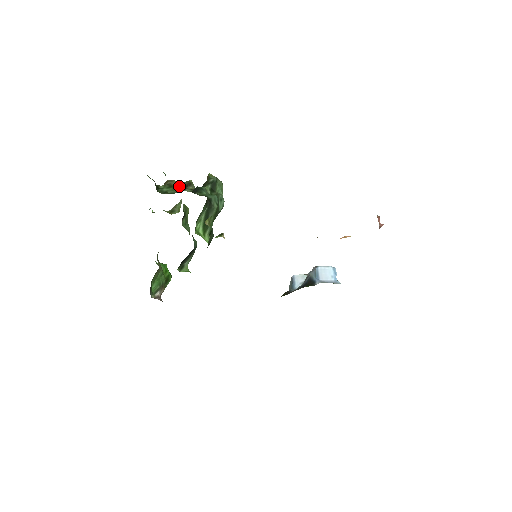
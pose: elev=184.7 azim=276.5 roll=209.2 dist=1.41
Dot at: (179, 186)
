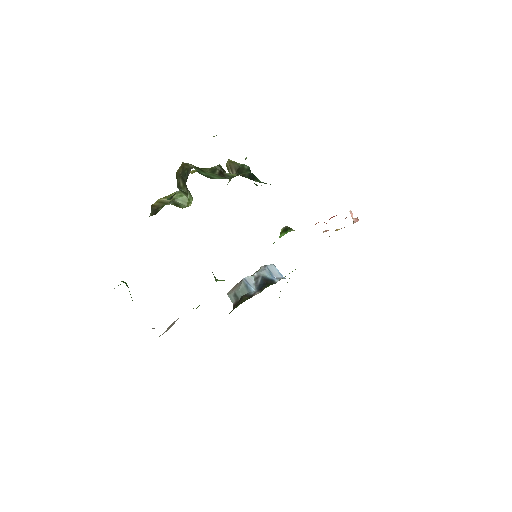
Dot at: (208, 171)
